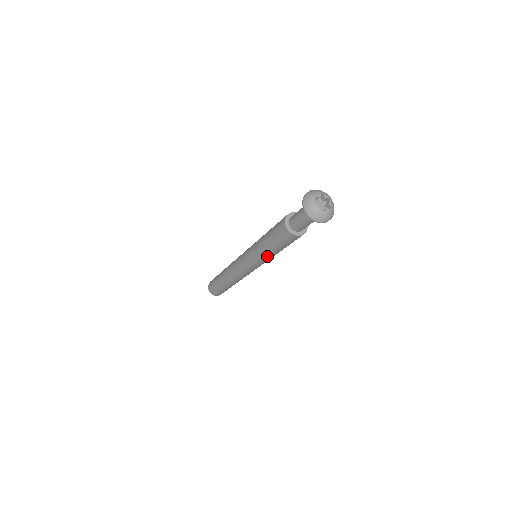
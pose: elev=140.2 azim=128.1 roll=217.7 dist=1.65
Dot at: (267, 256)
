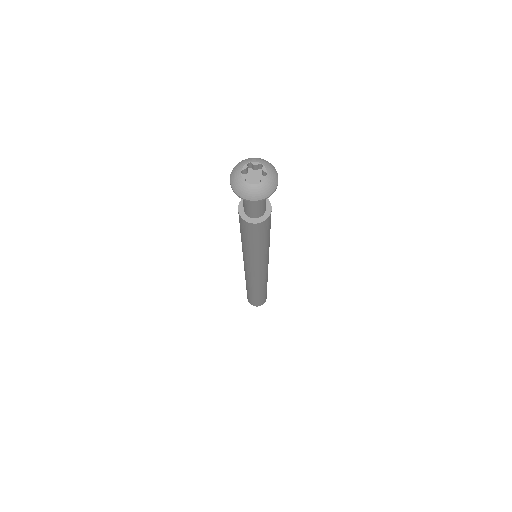
Dot at: (245, 250)
